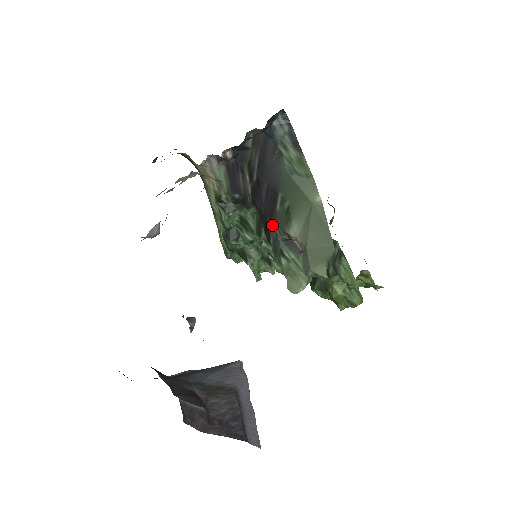
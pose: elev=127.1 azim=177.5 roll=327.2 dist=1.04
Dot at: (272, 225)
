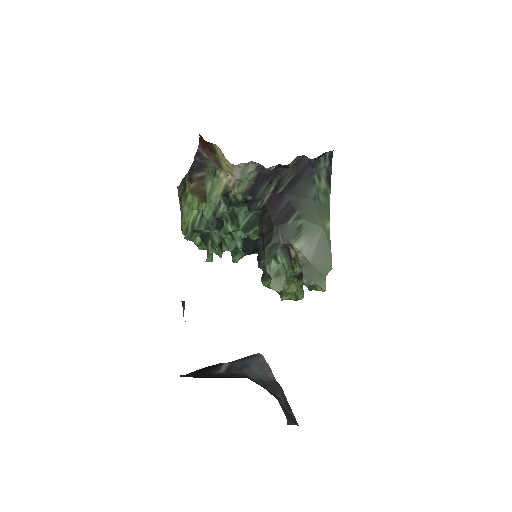
Dot at: (278, 233)
